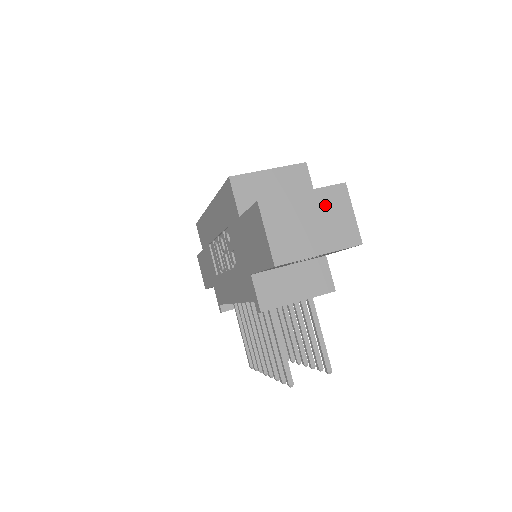
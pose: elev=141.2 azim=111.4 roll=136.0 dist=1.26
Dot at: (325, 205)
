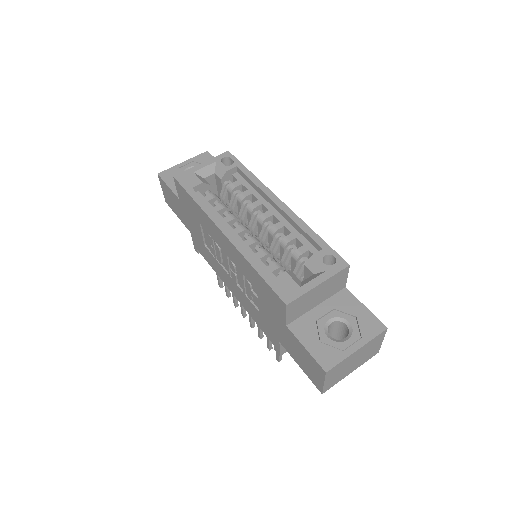
Dot at: (368, 348)
